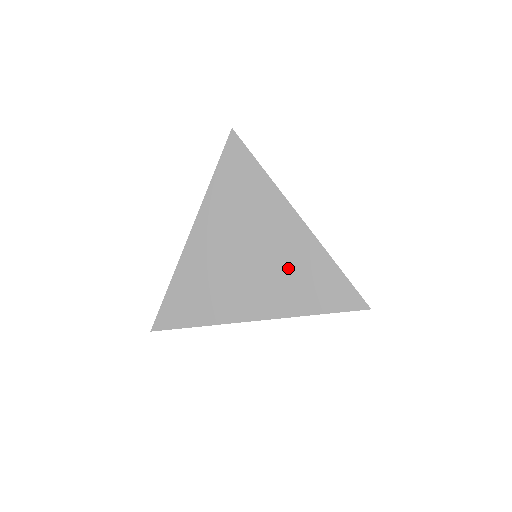
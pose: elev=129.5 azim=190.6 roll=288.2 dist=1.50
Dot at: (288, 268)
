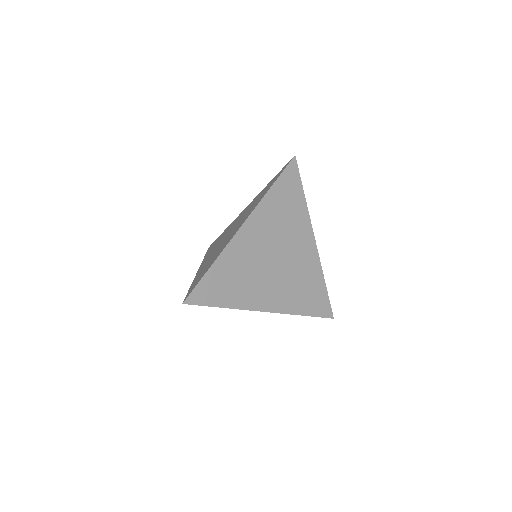
Dot at: (298, 277)
